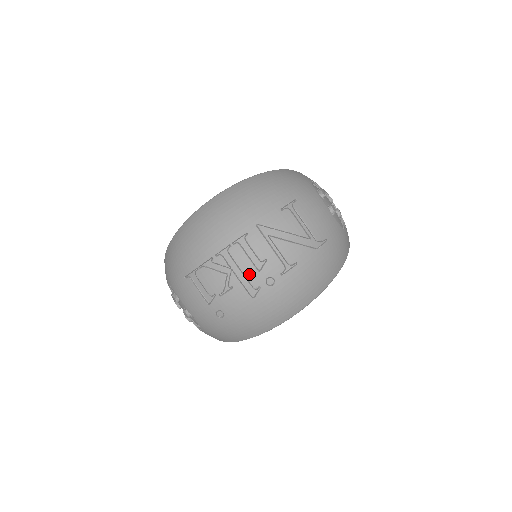
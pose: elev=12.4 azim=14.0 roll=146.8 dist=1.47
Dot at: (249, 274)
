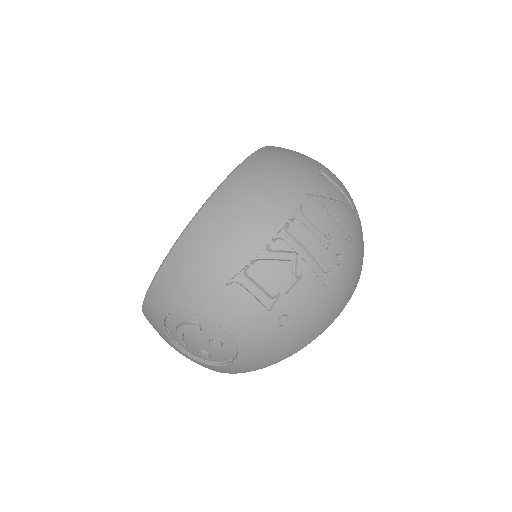
Dot at: (318, 254)
